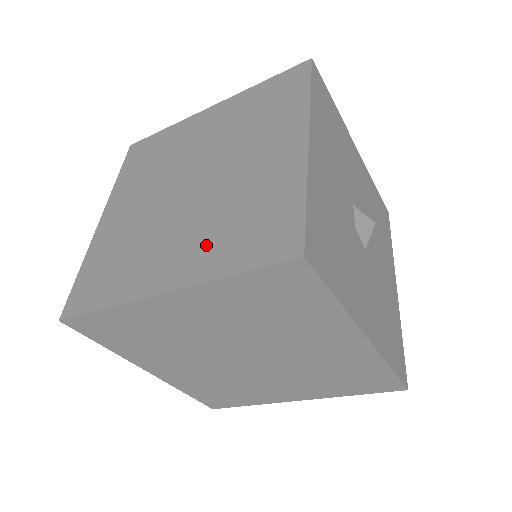
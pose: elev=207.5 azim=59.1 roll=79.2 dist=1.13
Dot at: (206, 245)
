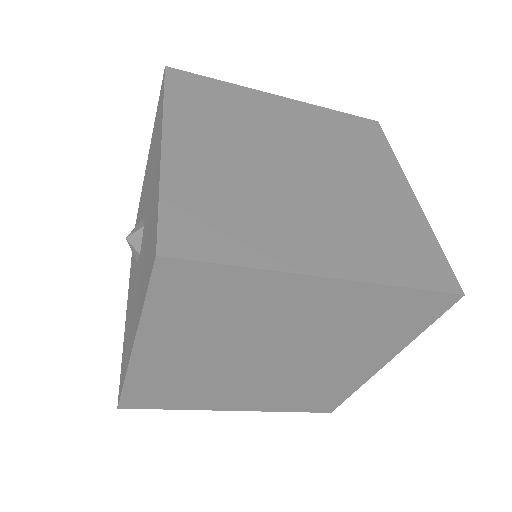
Dot at: (359, 245)
